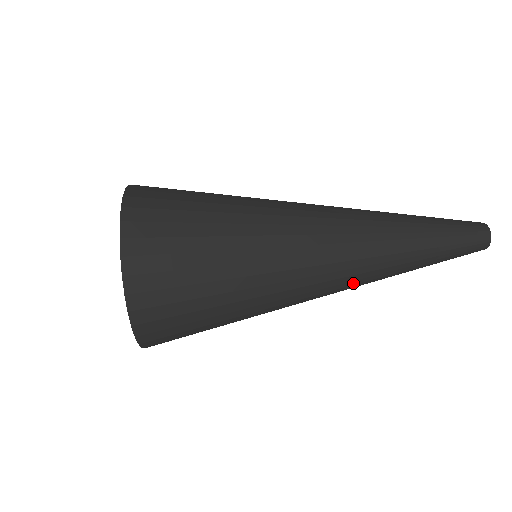
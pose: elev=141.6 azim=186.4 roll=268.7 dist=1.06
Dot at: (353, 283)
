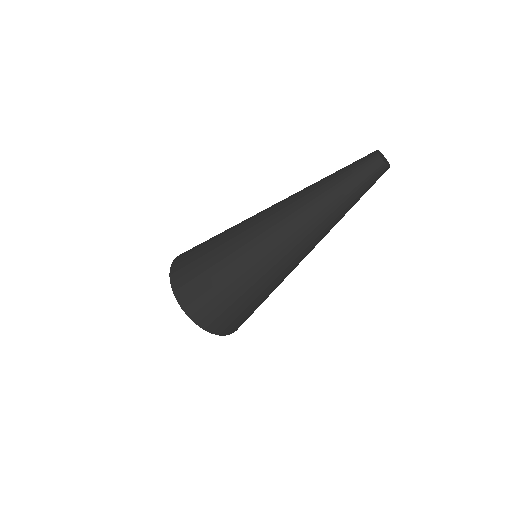
Dot at: (296, 236)
